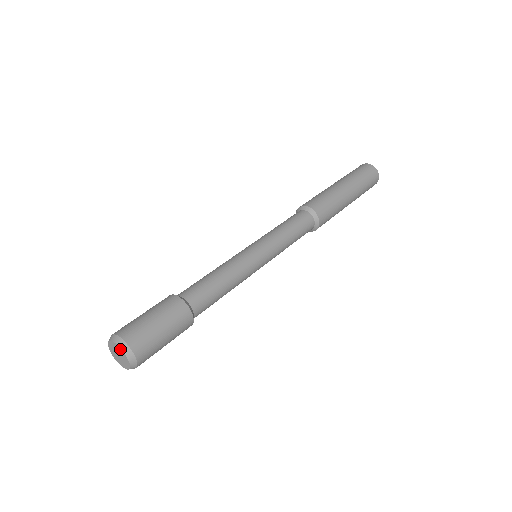
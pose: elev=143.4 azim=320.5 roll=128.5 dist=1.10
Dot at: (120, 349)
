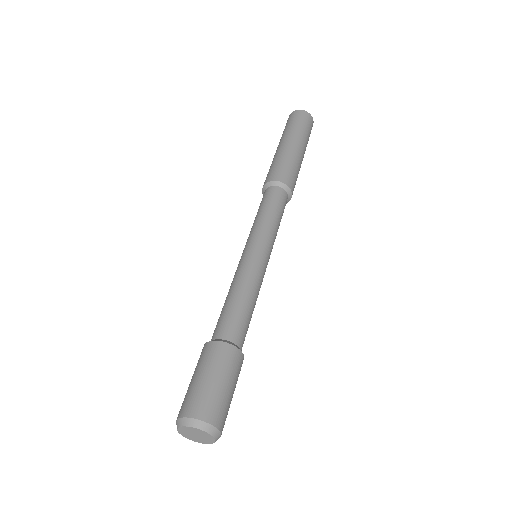
Dot at: (196, 430)
